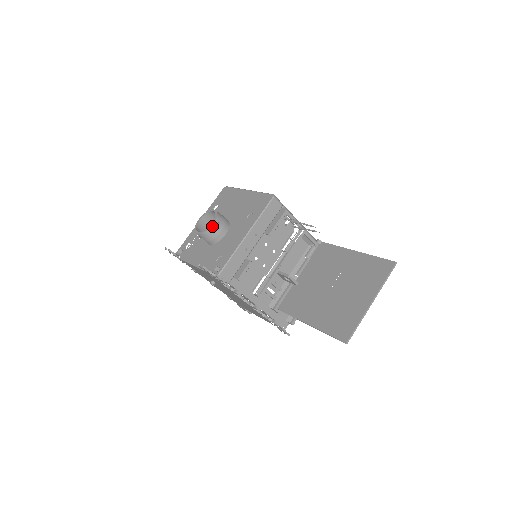
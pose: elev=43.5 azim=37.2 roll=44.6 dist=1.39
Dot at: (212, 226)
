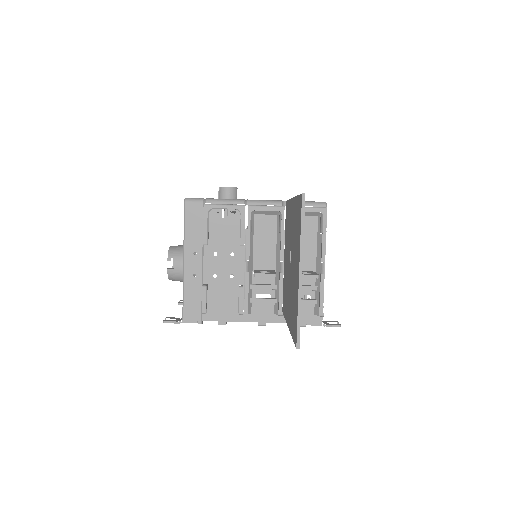
Dot at: occluded
